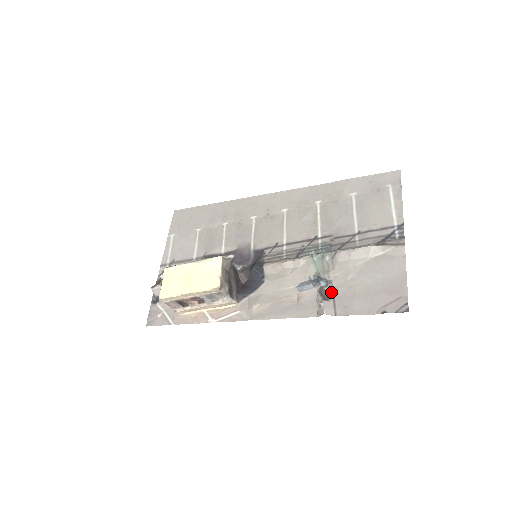
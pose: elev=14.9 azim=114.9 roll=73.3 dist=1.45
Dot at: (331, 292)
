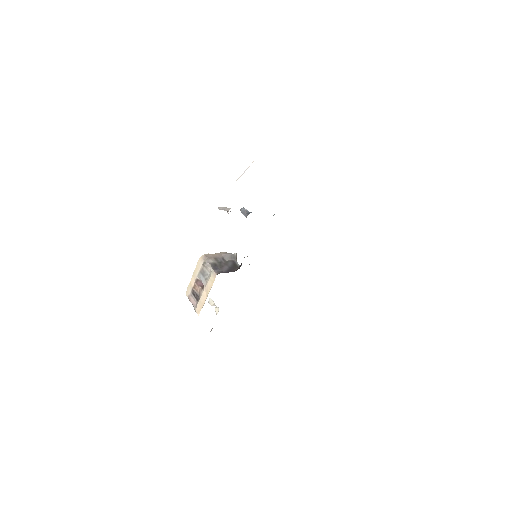
Dot at: occluded
